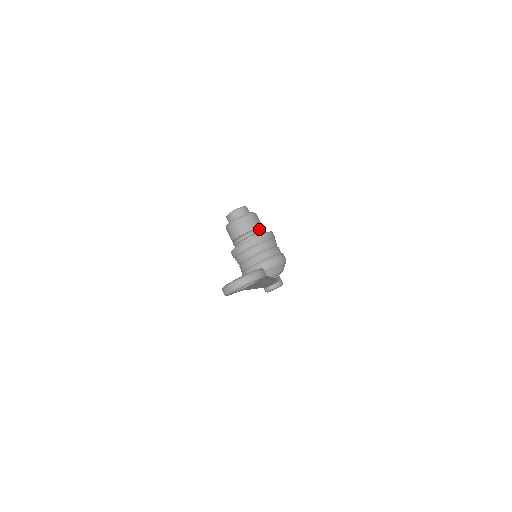
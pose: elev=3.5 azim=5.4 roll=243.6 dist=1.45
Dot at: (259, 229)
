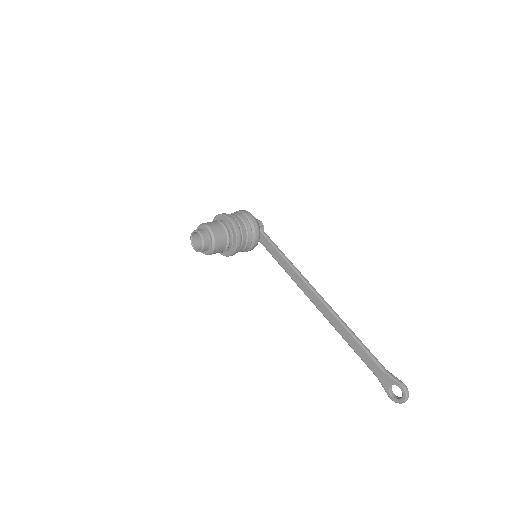
Dot at: (228, 235)
